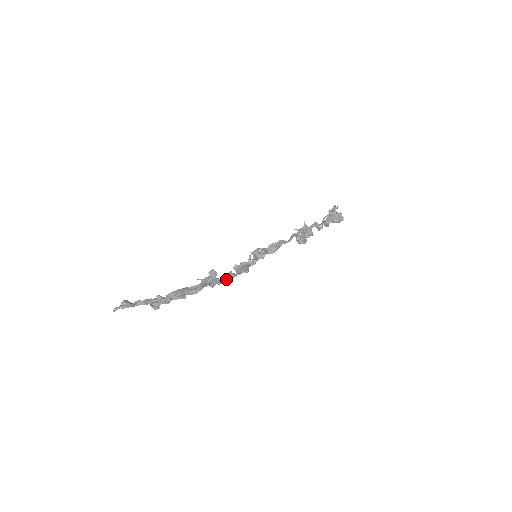
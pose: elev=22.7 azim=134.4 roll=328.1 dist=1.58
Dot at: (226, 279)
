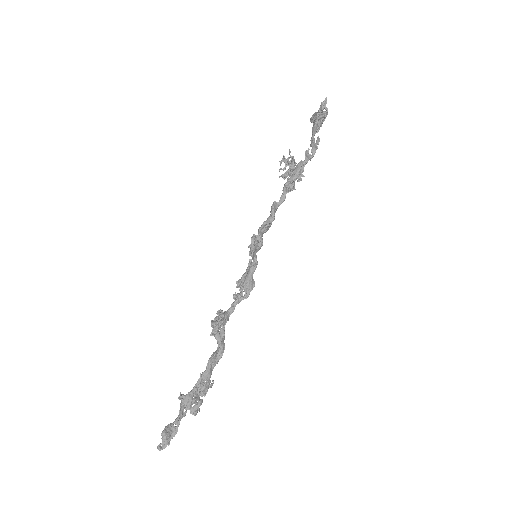
Dot at: (234, 309)
